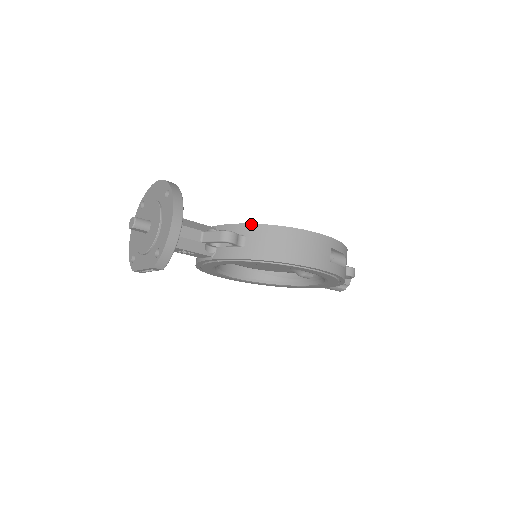
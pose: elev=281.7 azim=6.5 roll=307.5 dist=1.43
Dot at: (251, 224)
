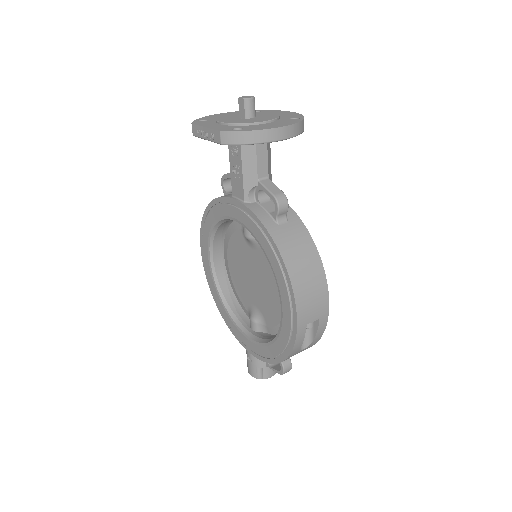
Dot at: (302, 222)
